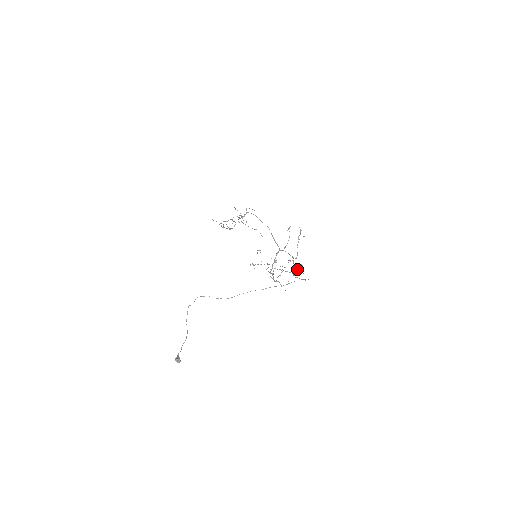
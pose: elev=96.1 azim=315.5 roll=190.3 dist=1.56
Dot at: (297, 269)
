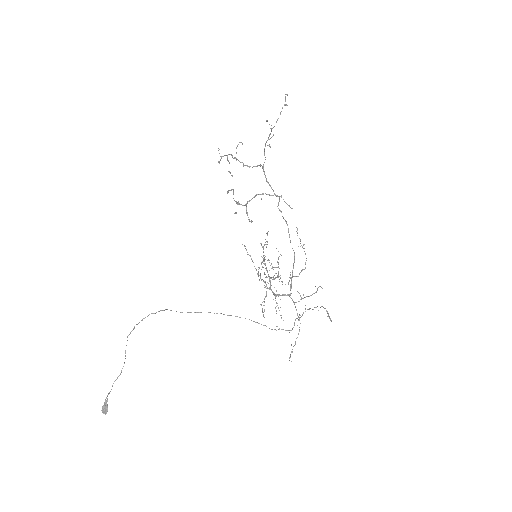
Dot at: occluded
